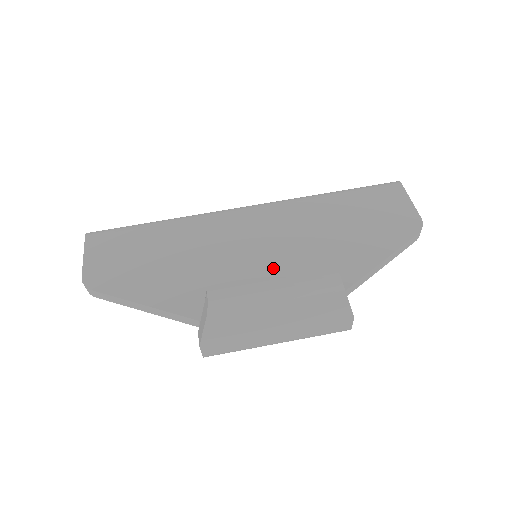
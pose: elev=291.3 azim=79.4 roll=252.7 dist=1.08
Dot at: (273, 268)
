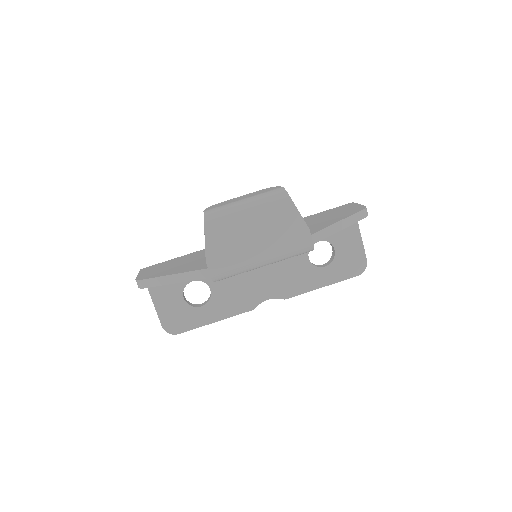
Dot at: (244, 197)
